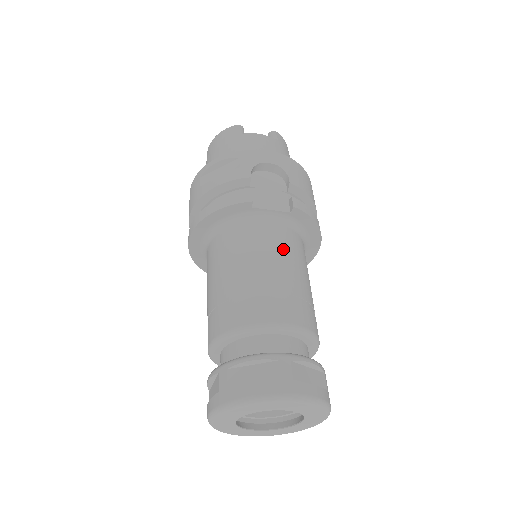
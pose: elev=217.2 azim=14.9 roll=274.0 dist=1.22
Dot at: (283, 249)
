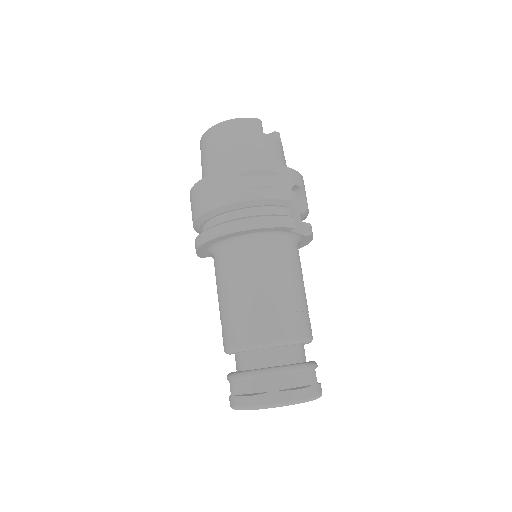
Dot at: (300, 269)
